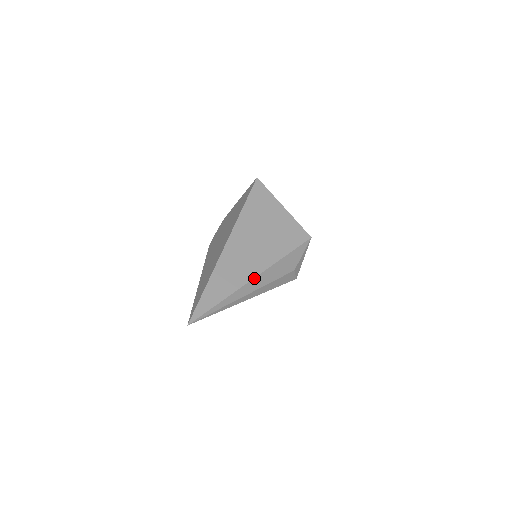
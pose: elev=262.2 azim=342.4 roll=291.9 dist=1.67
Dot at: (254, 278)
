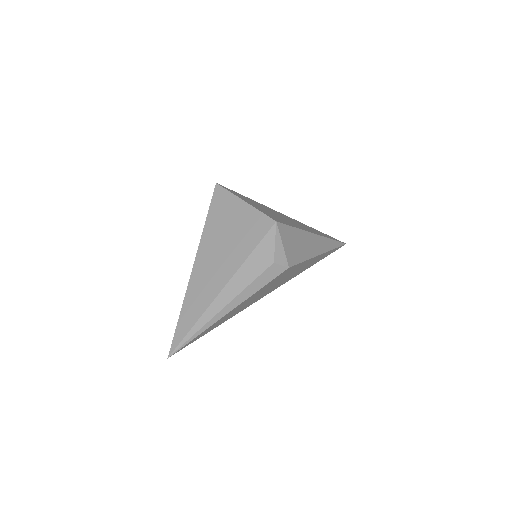
Dot at: (221, 291)
